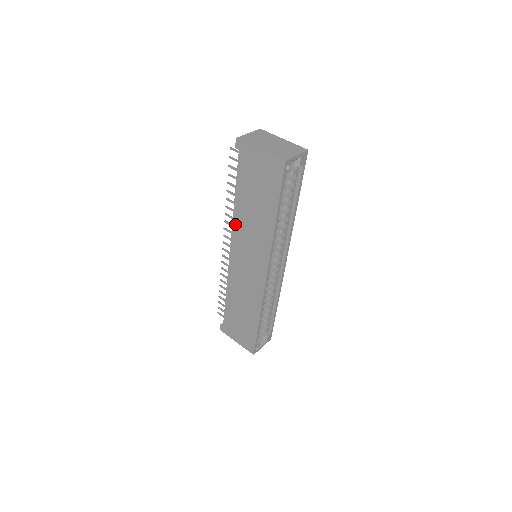
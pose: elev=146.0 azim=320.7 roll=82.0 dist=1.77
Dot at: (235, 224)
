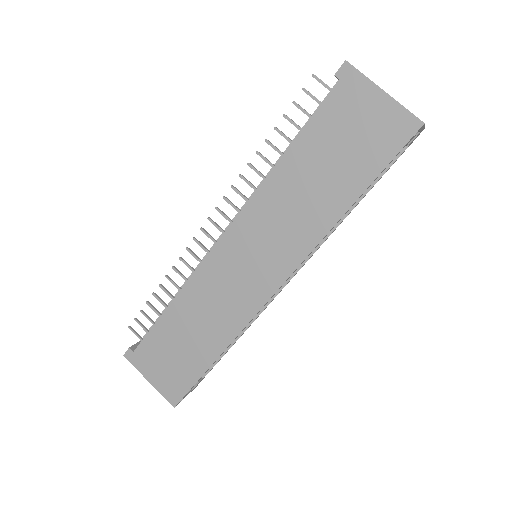
Dot at: (261, 194)
